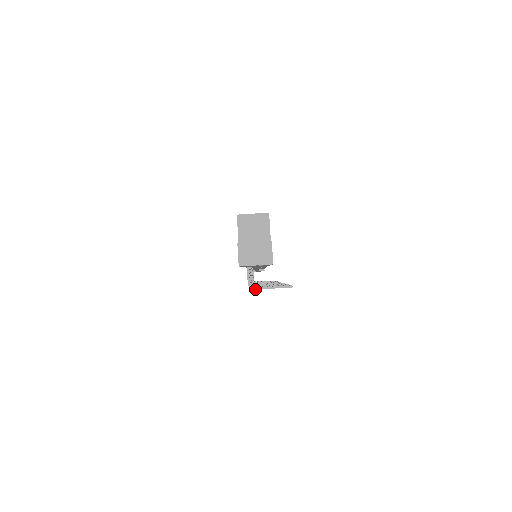
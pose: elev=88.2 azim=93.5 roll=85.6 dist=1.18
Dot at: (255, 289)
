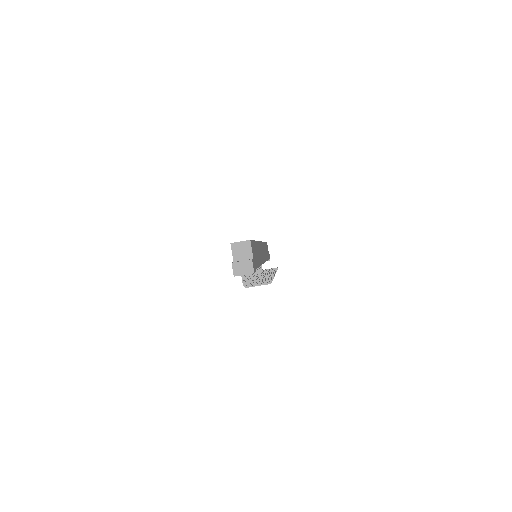
Dot at: (248, 287)
